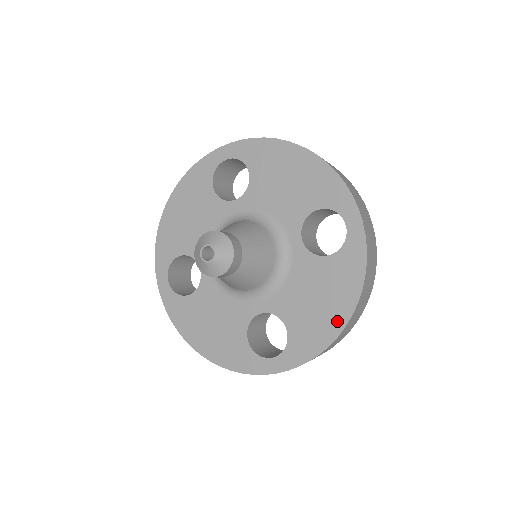
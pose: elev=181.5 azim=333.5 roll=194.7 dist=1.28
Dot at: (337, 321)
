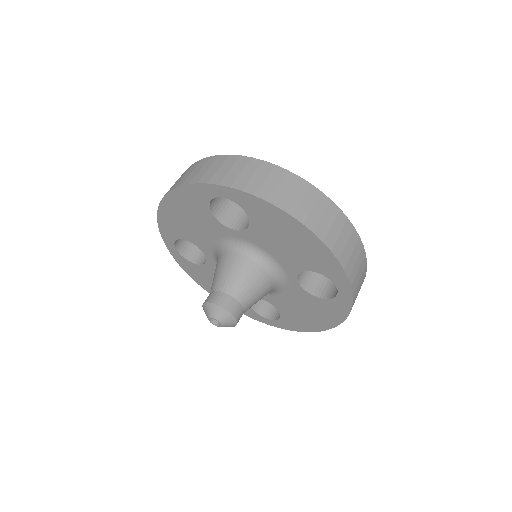
Dot at: (319, 326)
